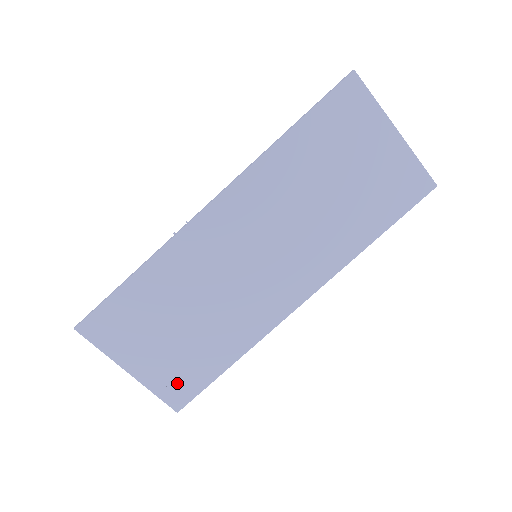
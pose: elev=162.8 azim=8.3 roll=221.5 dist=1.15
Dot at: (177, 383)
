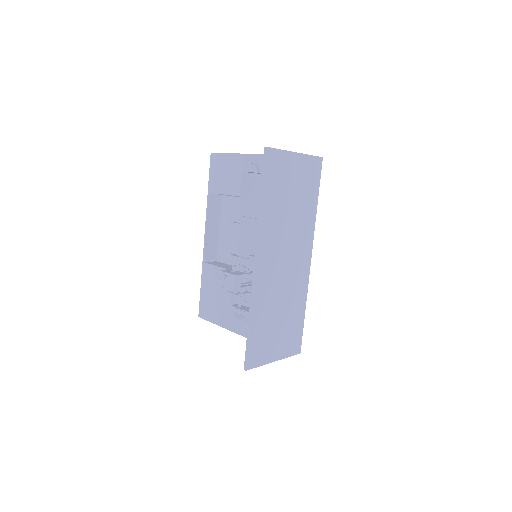
Dot at: (293, 343)
